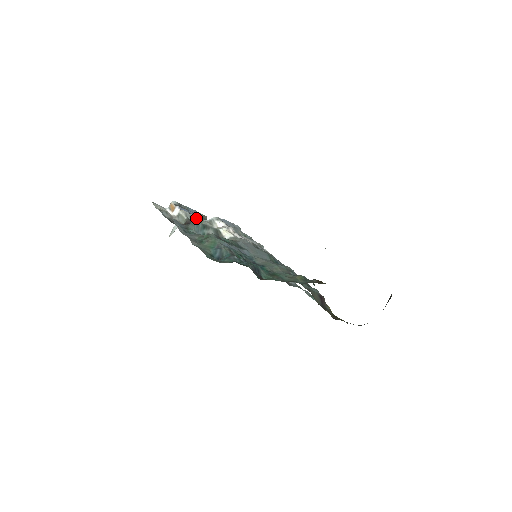
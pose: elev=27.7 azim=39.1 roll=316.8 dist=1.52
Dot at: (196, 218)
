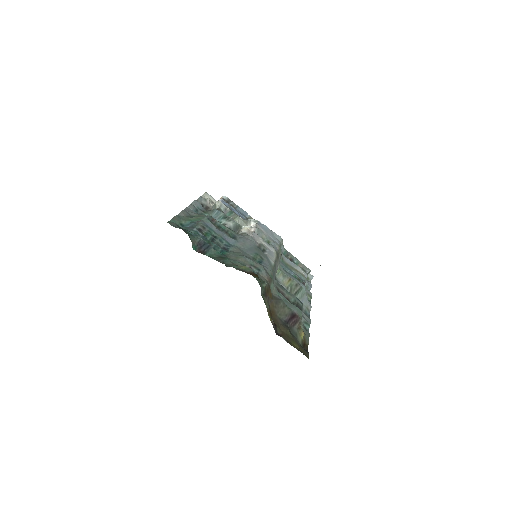
Dot at: (230, 212)
